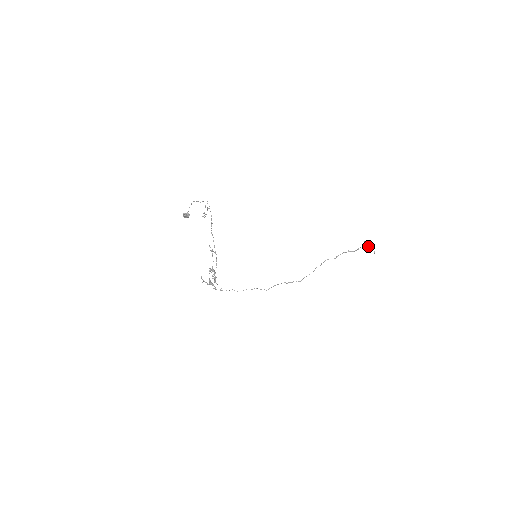
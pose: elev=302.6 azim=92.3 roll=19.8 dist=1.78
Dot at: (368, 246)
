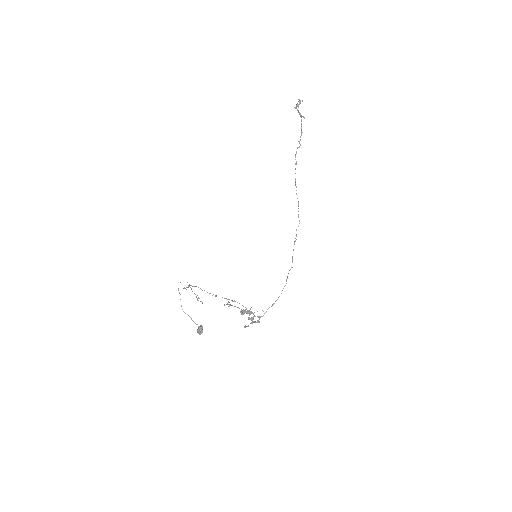
Dot at: (298, 107)
